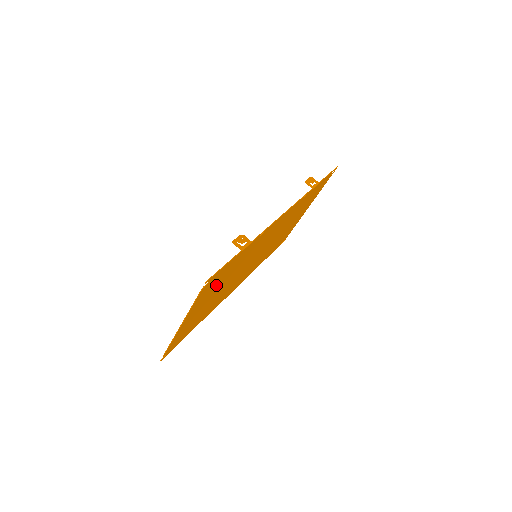
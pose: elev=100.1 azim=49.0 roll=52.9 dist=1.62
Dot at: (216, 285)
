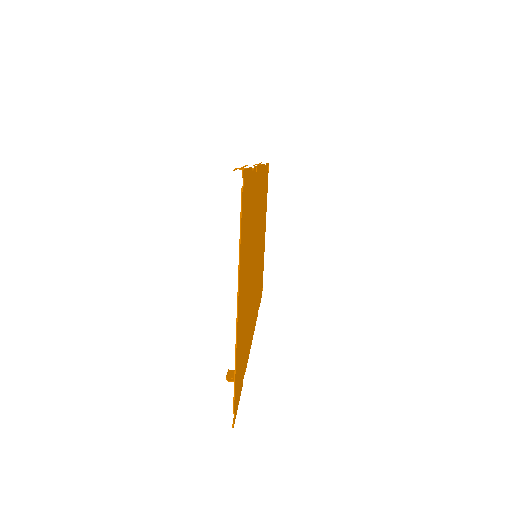
Dot at: (246, 237)
